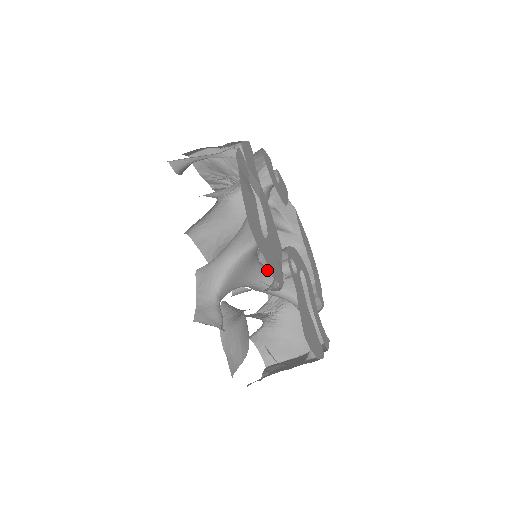
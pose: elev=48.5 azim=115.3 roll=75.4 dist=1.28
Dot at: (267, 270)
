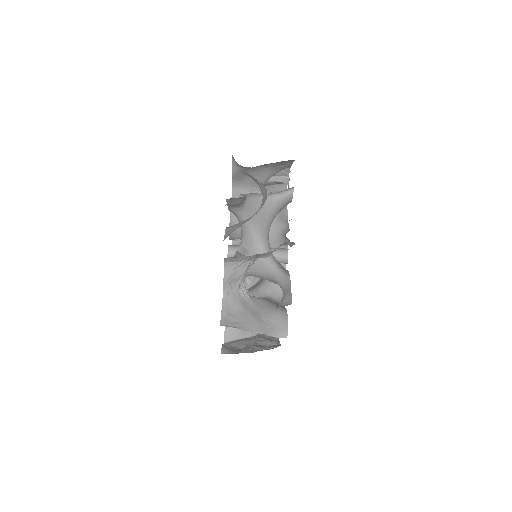
Dot at: (269, 244)
